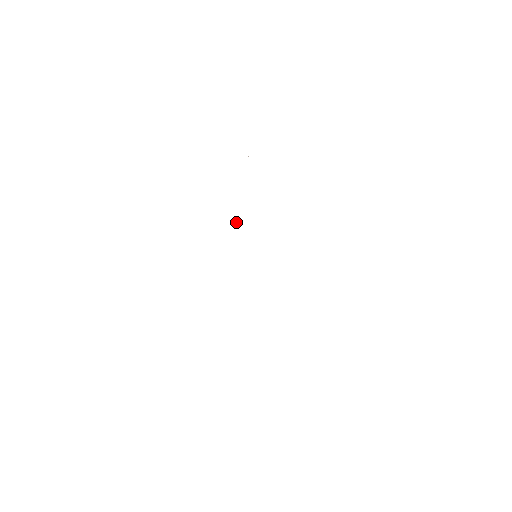
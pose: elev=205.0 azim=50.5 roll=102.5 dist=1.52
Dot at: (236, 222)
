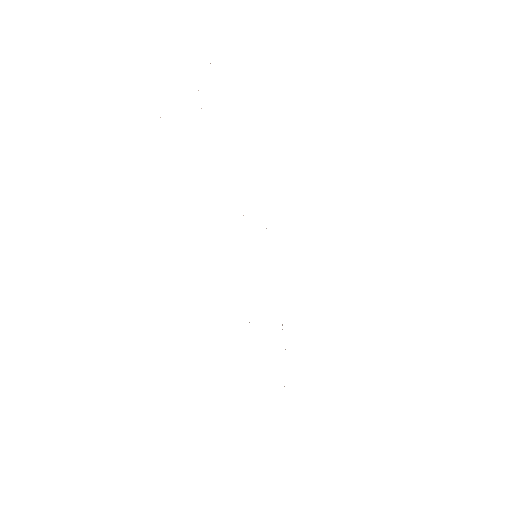
Dot at: occluded
